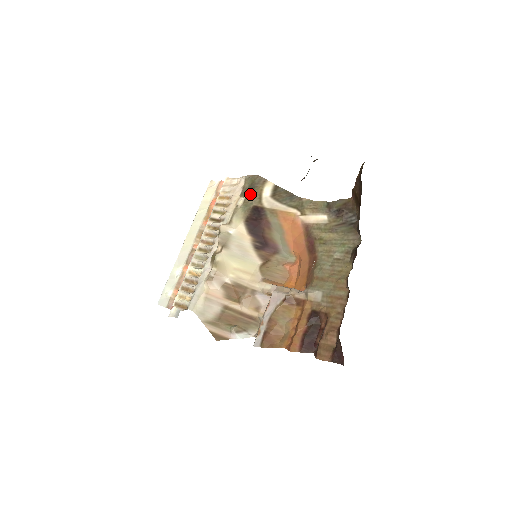
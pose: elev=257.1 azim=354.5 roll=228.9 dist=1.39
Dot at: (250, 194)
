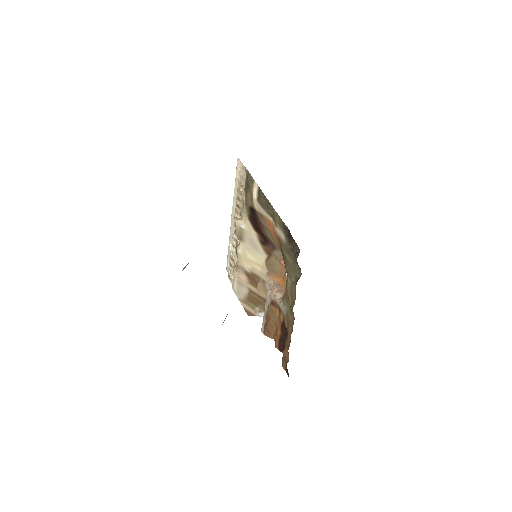
Dot at: (247, 193)
